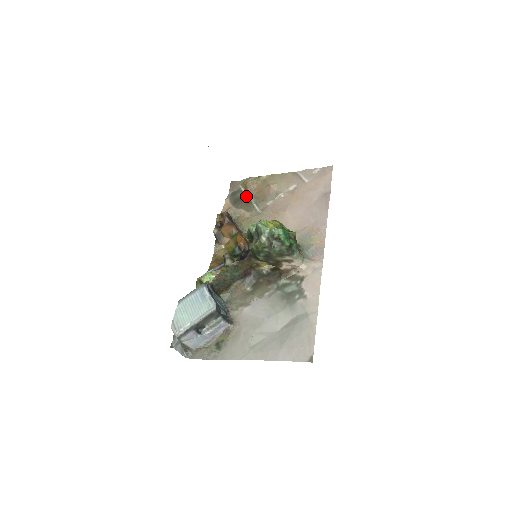
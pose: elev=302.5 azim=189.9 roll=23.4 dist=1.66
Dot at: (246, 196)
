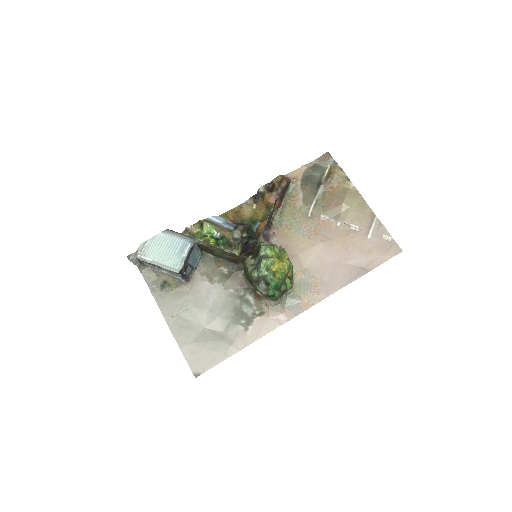
Dot at: (320, 183)
